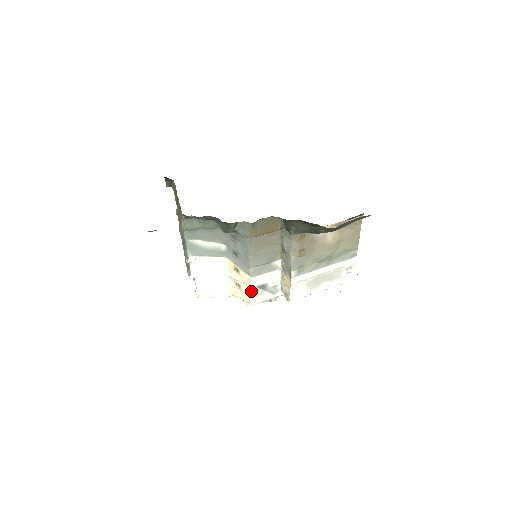
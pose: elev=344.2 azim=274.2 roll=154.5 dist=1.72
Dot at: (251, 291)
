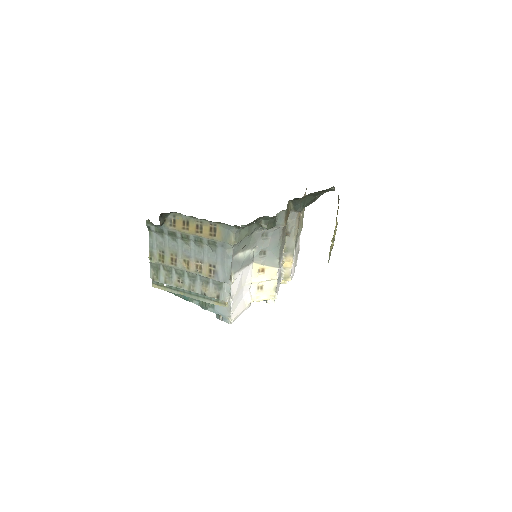
Dot at: (276, 284)
